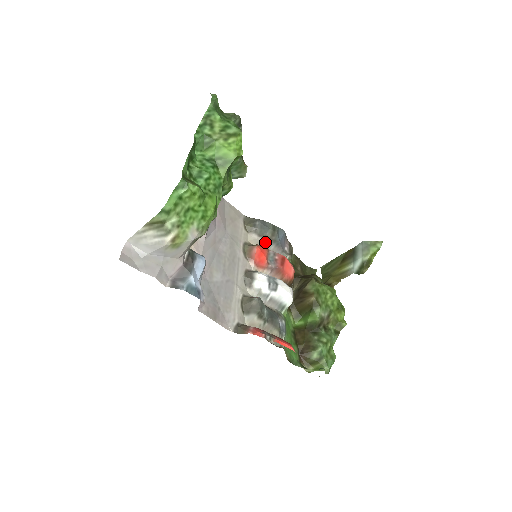
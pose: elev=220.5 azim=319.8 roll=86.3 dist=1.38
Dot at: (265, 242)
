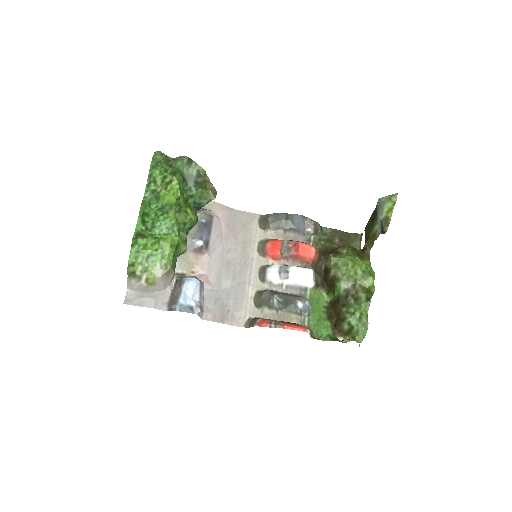
Dot at: (282, 233)
